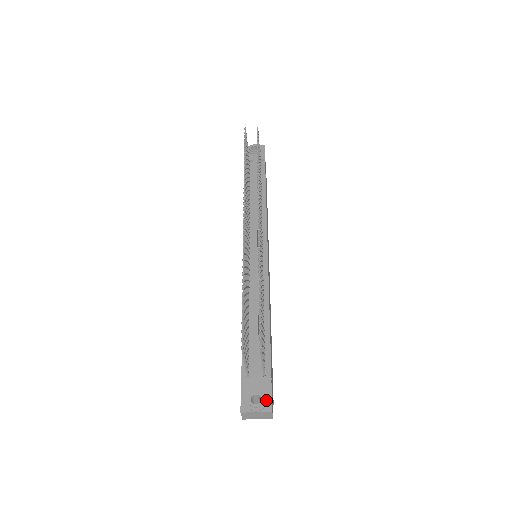
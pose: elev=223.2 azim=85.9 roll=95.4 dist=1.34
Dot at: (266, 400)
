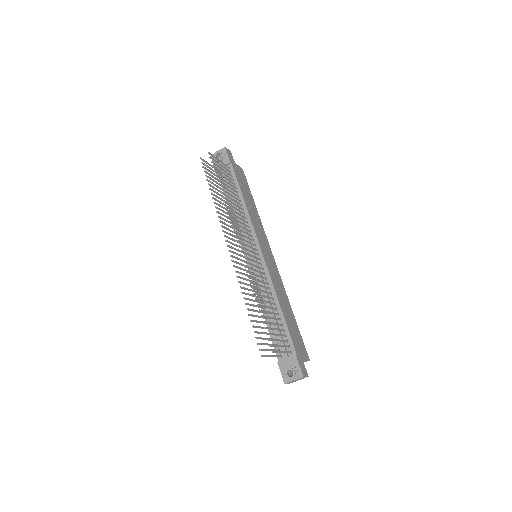
Dot at: (297, 371)
